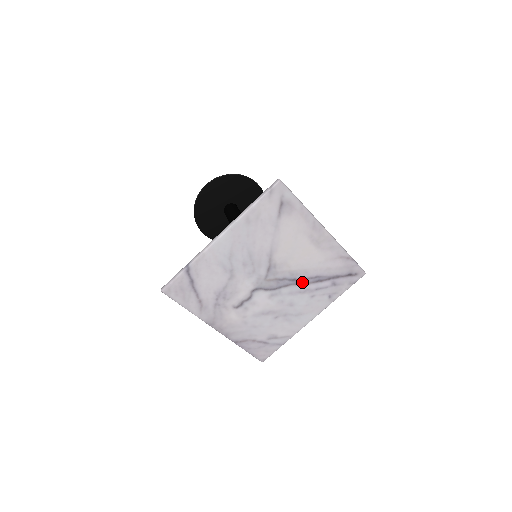
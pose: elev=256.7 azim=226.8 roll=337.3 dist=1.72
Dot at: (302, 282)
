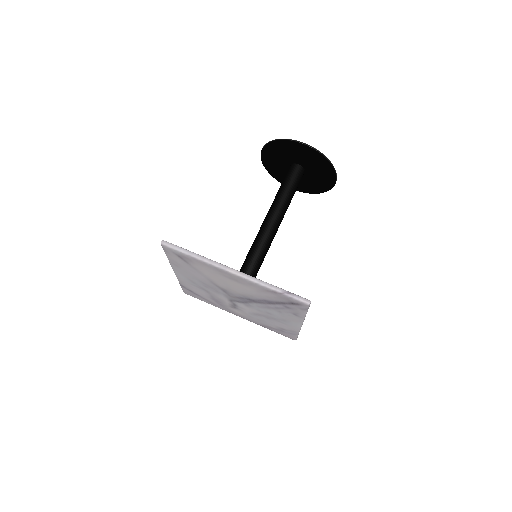
Dot at: (258, 302)
